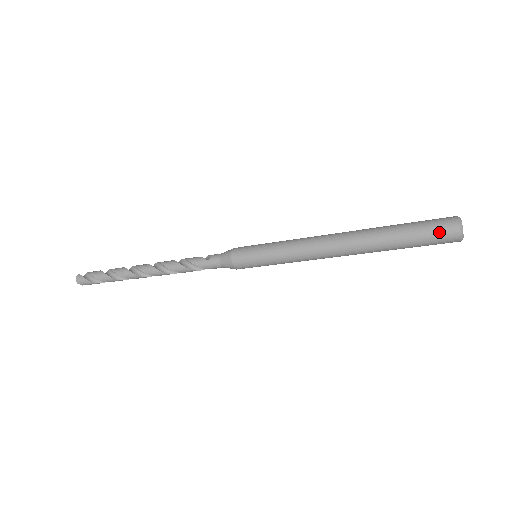
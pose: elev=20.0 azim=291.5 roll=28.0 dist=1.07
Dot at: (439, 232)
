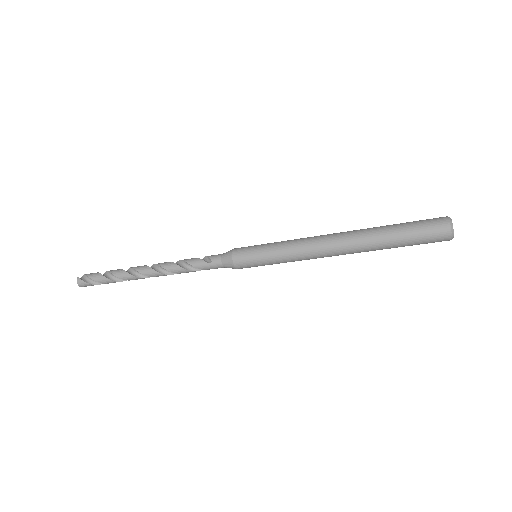
Dot at: (432, 237)
